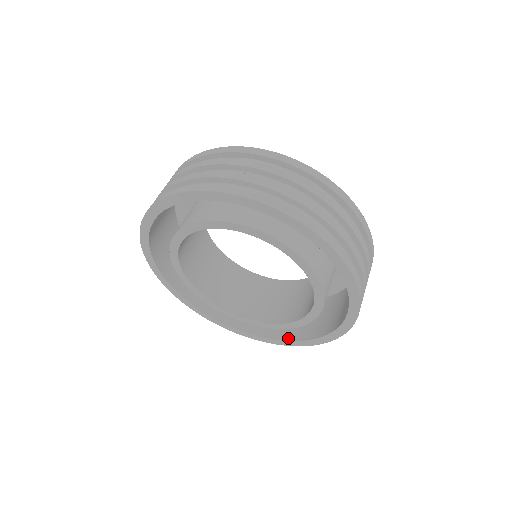
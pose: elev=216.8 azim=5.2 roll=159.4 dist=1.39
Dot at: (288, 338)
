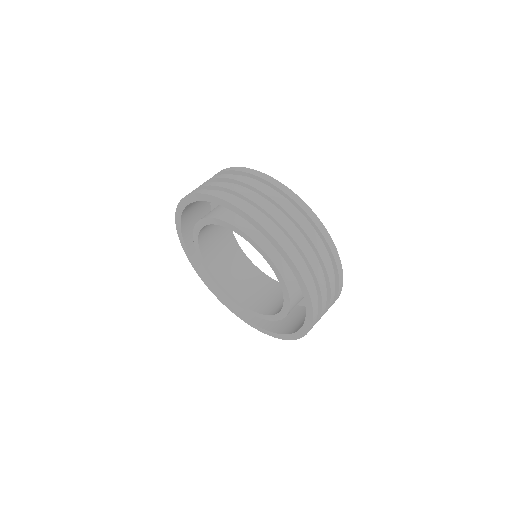
Dot at: (236, 308)
